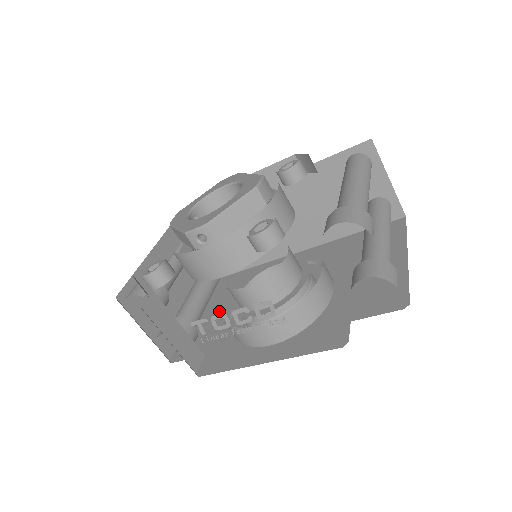
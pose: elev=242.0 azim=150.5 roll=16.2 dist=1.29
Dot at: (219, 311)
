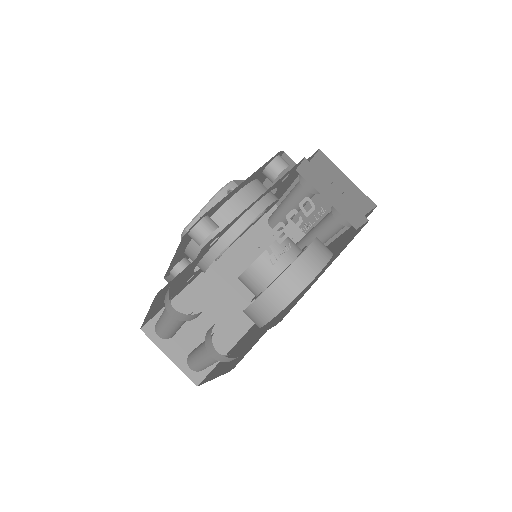
Dot at: (239, 349)
